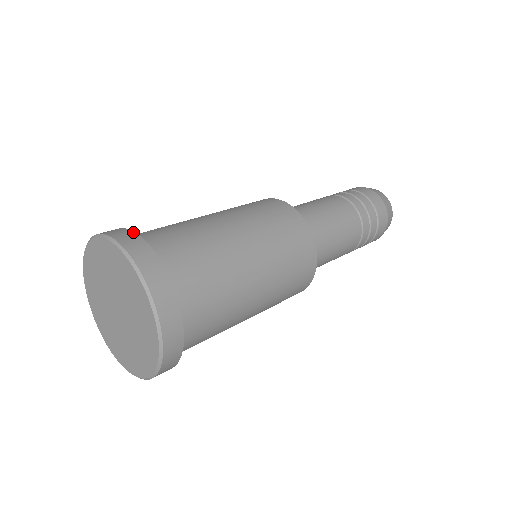
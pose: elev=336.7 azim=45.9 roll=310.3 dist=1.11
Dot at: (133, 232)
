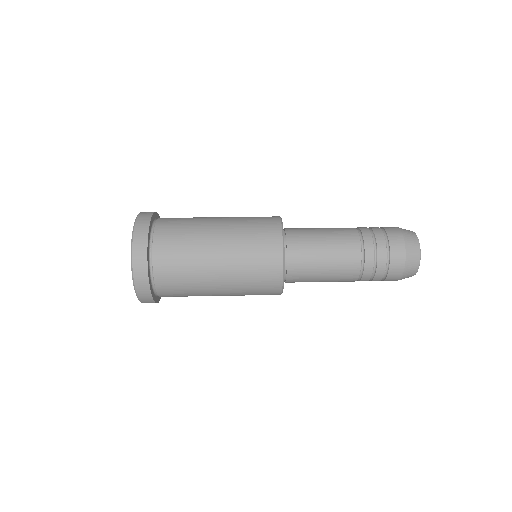
Dot at: (157, 213)
